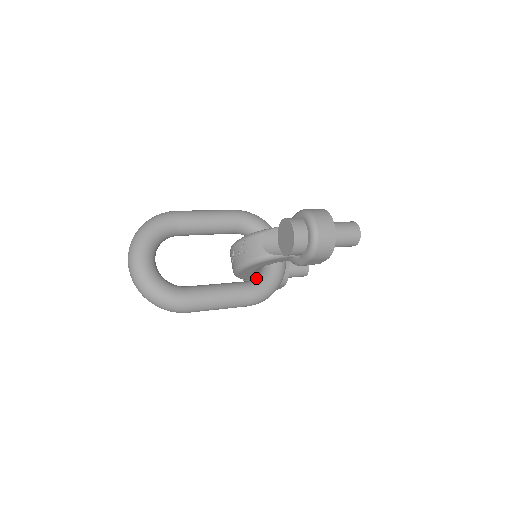
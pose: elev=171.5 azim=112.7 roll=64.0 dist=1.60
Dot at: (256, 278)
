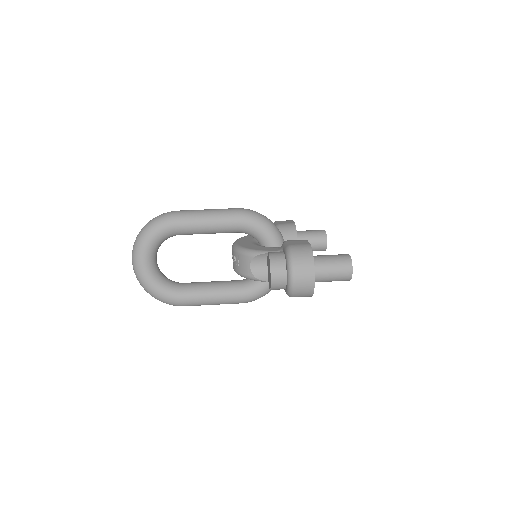
Dot at: (250, 281)
